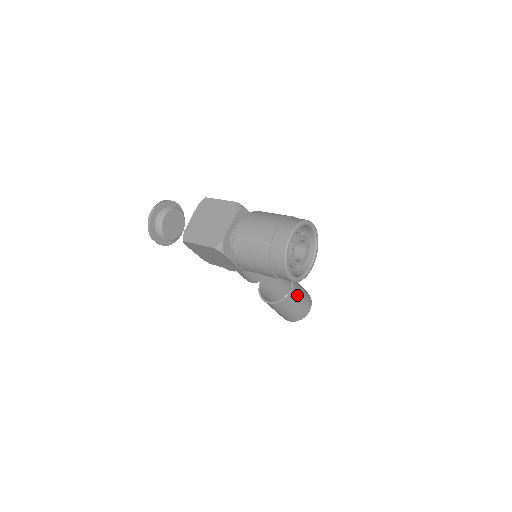
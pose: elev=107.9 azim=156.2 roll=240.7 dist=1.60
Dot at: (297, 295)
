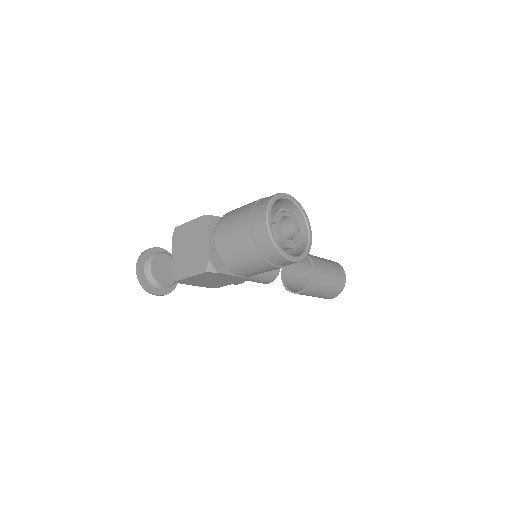
Dot at: (323, 270)
